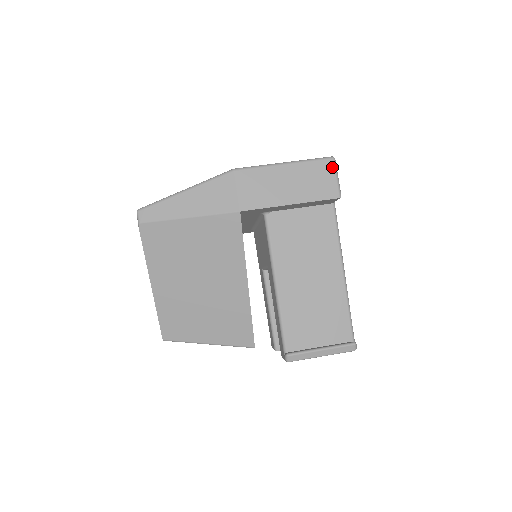
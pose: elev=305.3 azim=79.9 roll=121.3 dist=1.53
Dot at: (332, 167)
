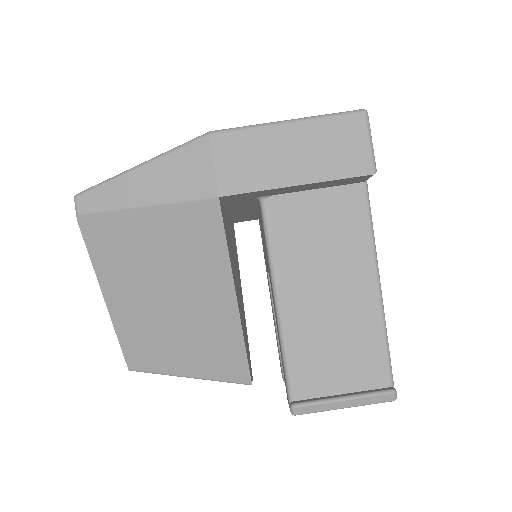
Dot at: (362, 126)
